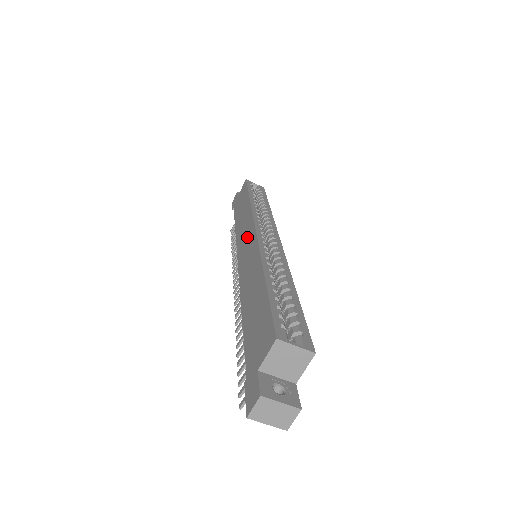
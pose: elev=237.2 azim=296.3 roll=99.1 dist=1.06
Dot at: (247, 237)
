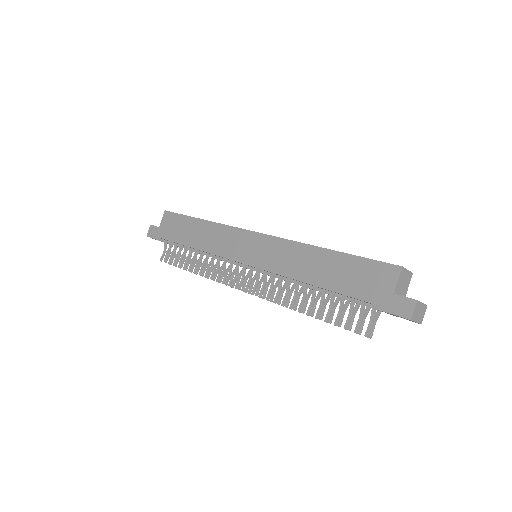
Dot at: (244, 243)
